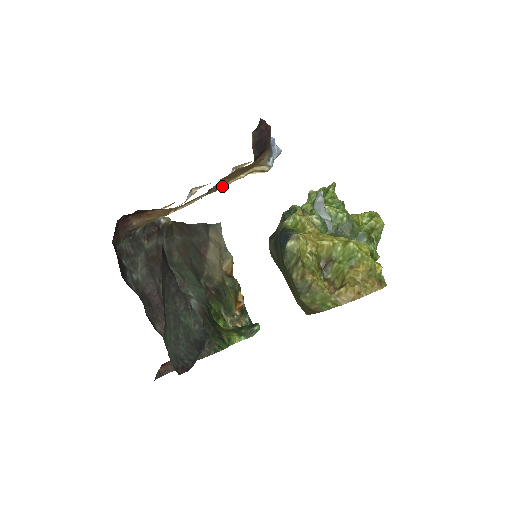
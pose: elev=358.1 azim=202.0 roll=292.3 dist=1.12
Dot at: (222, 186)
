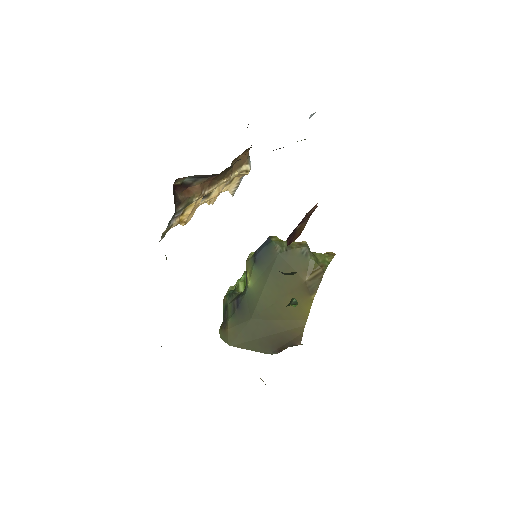
Dot at: (230, 176)
